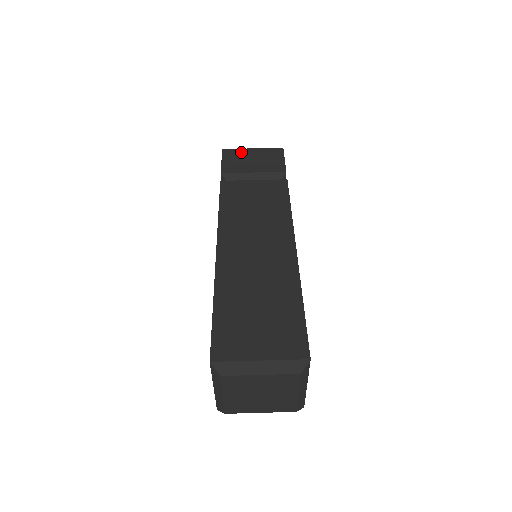
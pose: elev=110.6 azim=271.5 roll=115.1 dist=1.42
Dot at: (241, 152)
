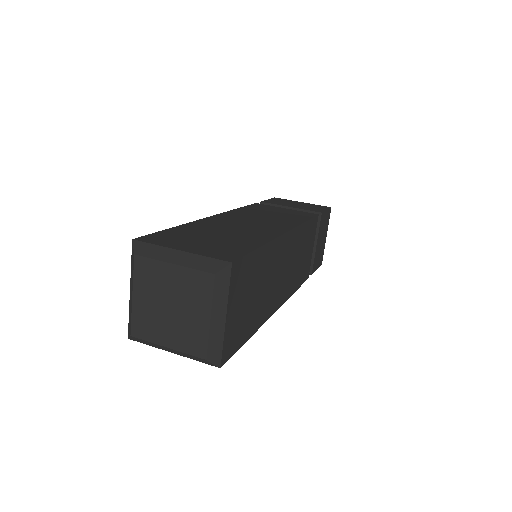
Dot at: (290, 201)
